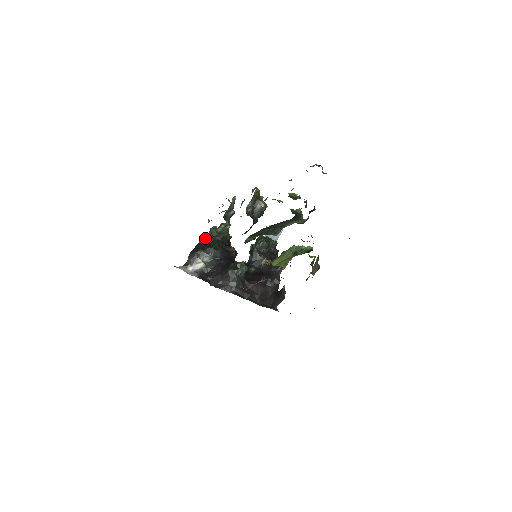
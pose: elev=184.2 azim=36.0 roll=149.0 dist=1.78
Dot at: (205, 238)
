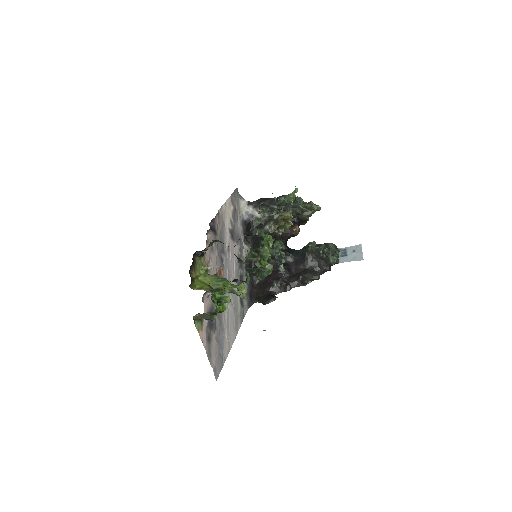
Dot at: (283, 199)
